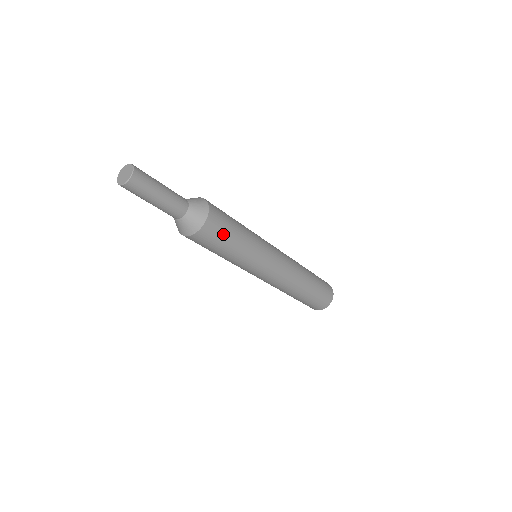
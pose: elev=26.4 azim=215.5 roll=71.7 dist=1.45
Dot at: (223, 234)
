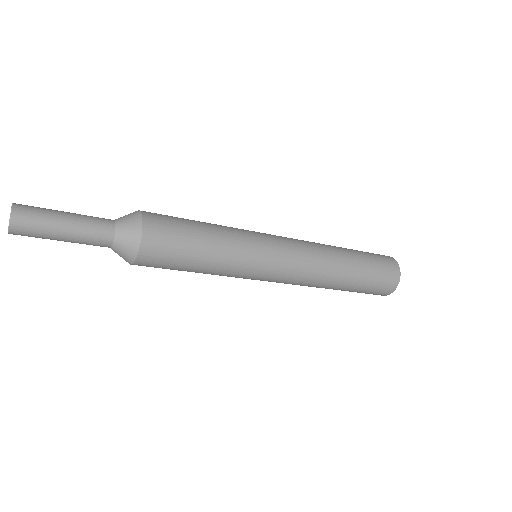
Dot at: (177, 244)
